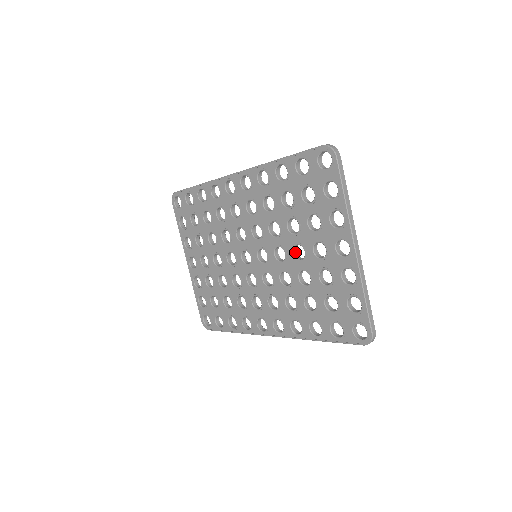
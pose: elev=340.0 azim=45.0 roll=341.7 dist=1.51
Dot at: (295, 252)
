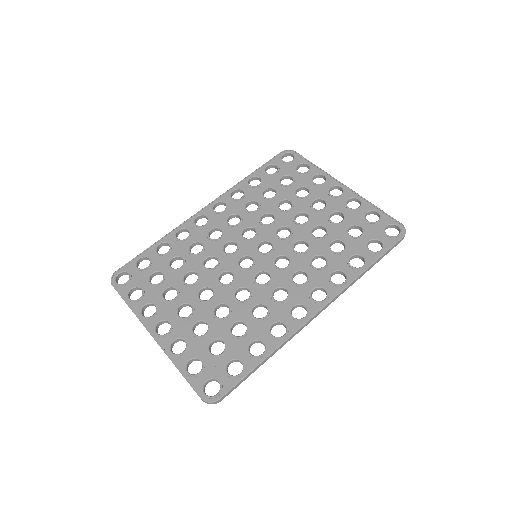
Dot at: (296, 224)
